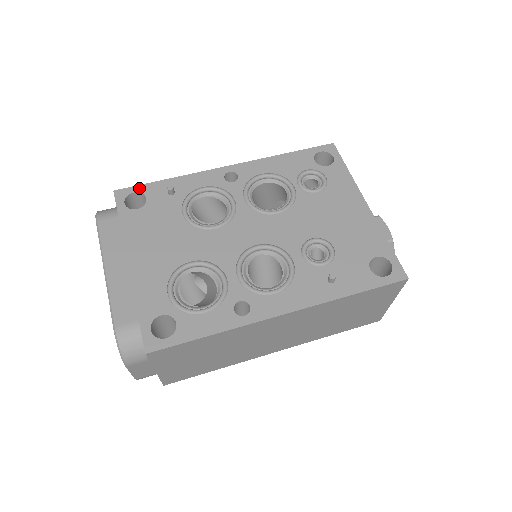
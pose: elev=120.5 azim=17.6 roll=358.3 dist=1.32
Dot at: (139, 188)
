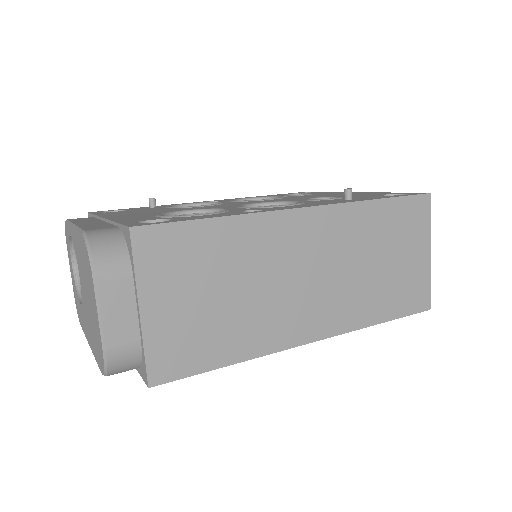
Dot at: (117, 210)
